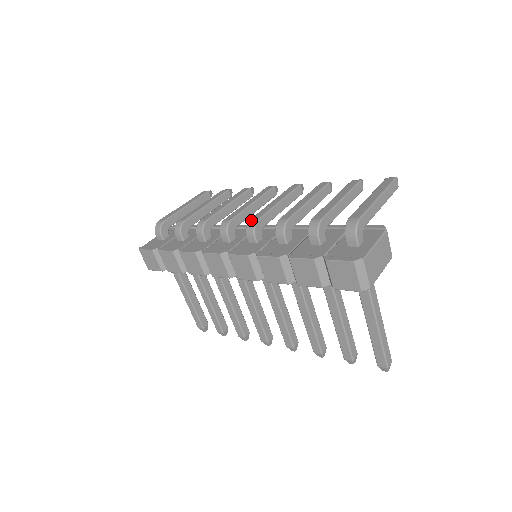
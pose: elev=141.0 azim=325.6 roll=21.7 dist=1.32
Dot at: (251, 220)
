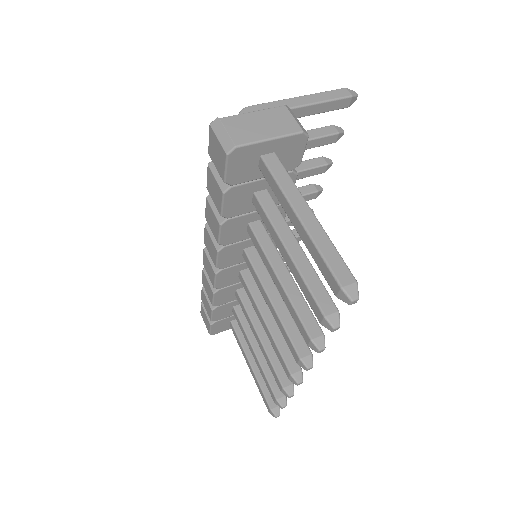
Dot at: occluded
